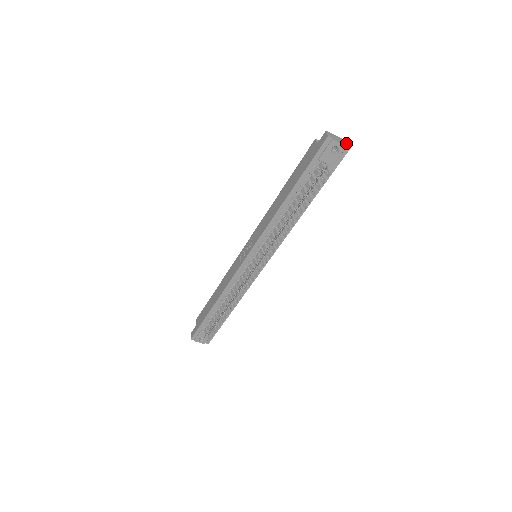
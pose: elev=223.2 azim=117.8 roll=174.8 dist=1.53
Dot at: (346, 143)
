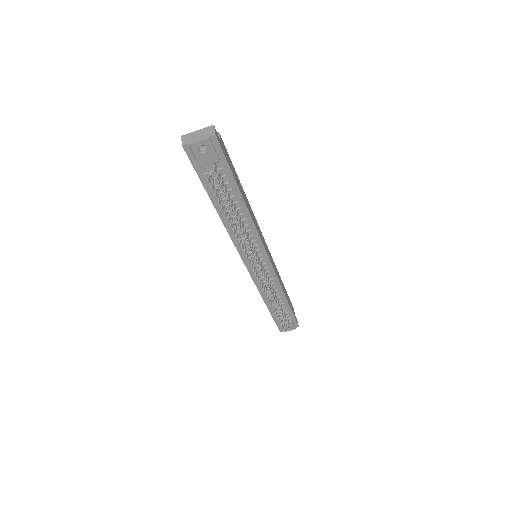
Dot at: (209, 132)
